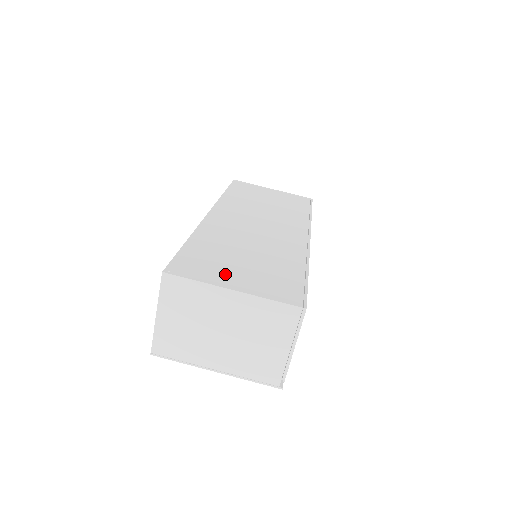
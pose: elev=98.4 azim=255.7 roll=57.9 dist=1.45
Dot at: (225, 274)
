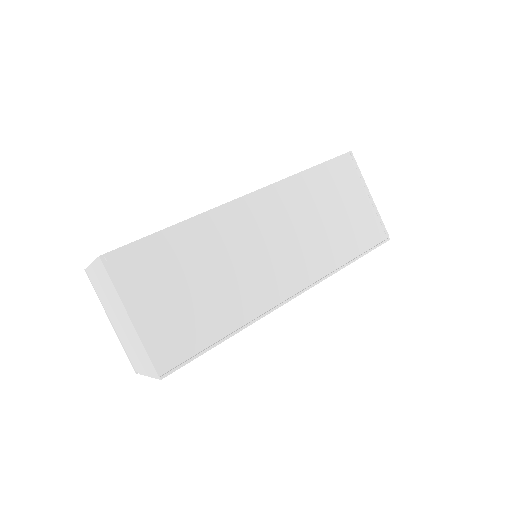
Dot at: (148, 294)
